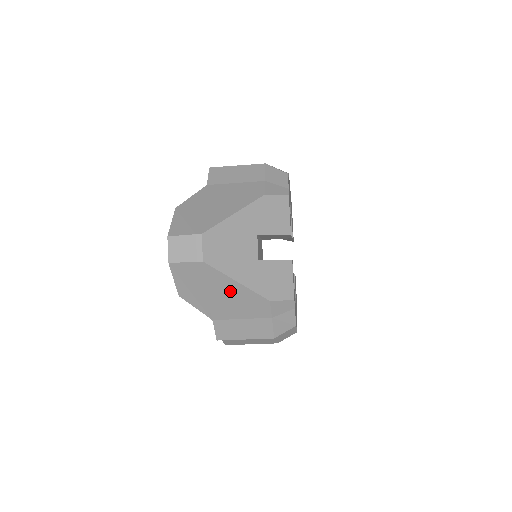
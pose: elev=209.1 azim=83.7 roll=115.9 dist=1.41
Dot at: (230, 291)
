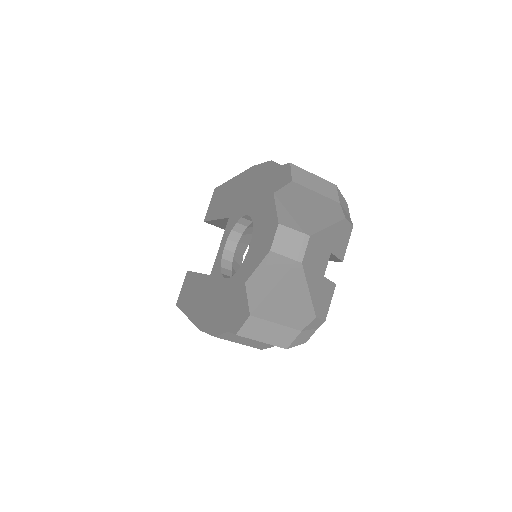
Dot at: (294, 297)
